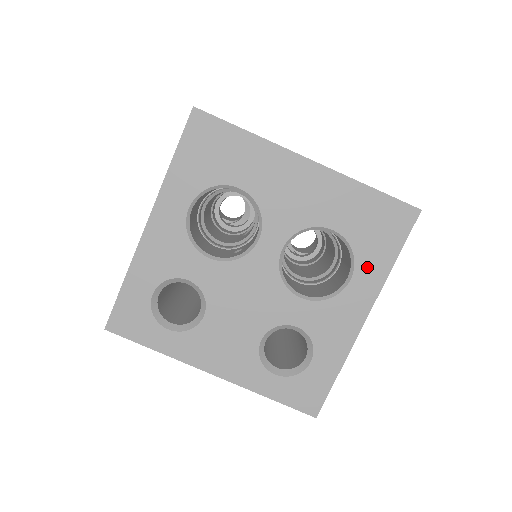
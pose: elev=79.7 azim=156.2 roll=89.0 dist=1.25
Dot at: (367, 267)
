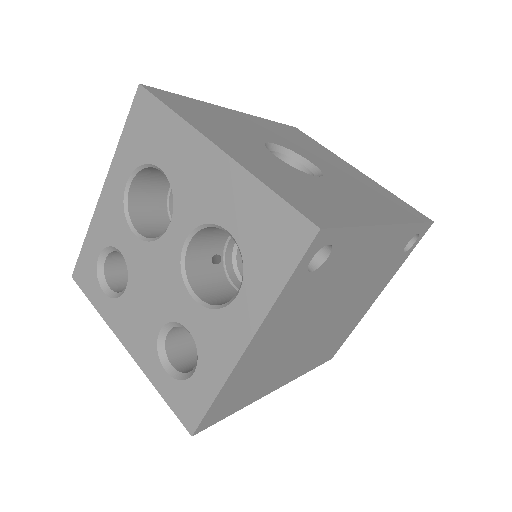
Dot at: (254, 285)
